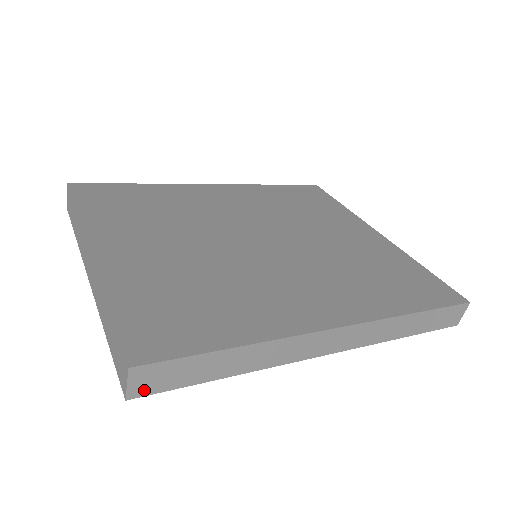
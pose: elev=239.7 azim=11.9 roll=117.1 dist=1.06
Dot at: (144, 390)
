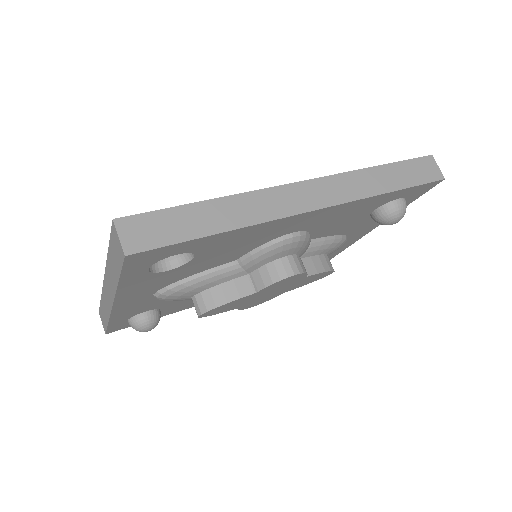
Dot at: (139, 245)
